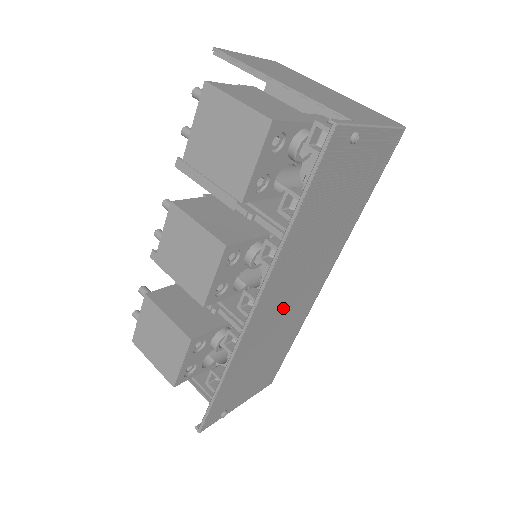
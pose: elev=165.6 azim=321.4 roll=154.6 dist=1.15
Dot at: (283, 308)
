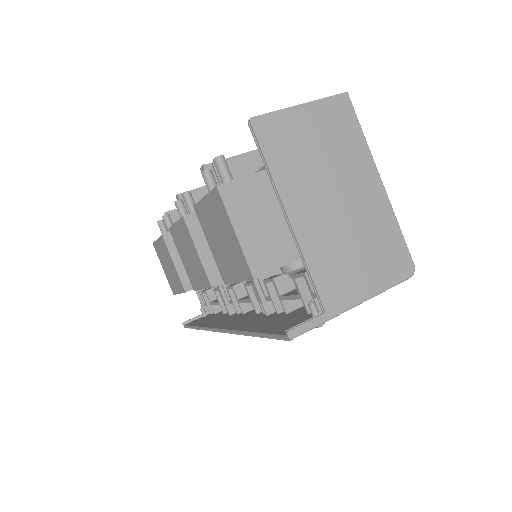
Dot at: occluded
